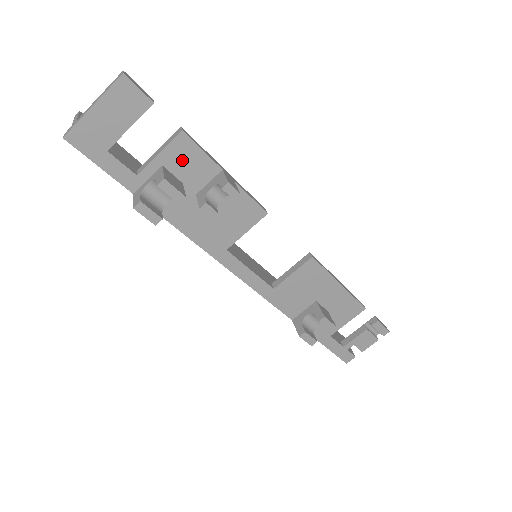
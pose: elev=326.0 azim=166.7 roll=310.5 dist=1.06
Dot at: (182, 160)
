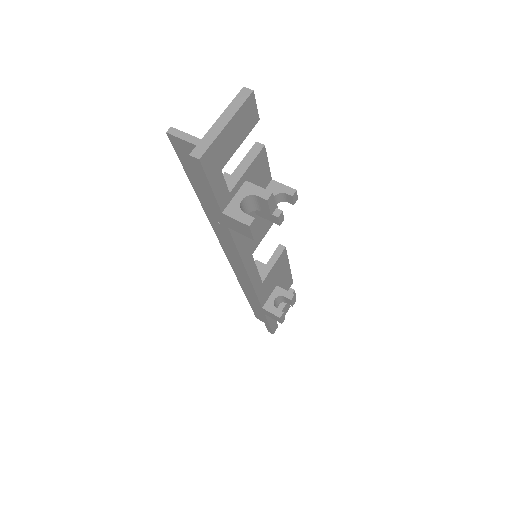
Dot at: (256, 173)
